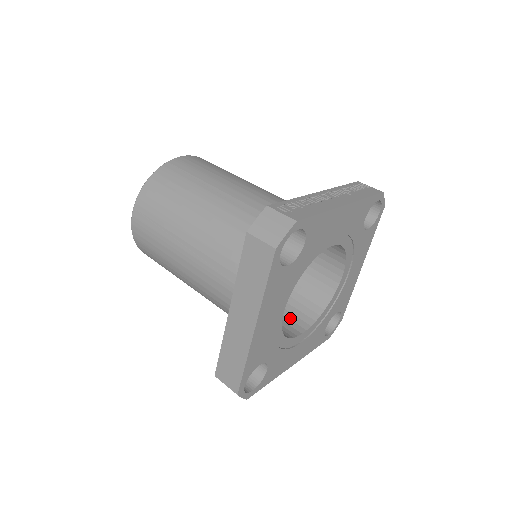
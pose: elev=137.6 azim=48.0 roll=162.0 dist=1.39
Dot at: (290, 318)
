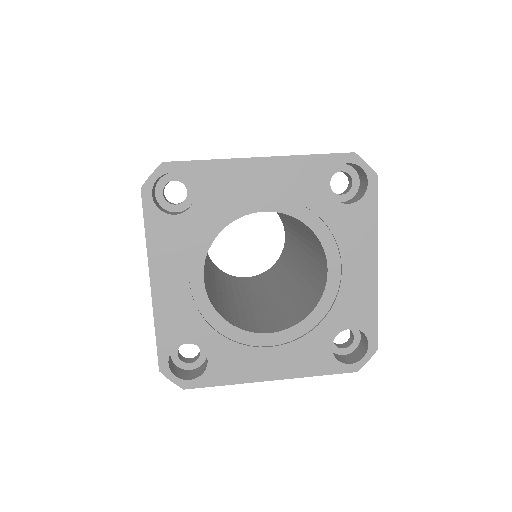
Dot at: (276, 322)
